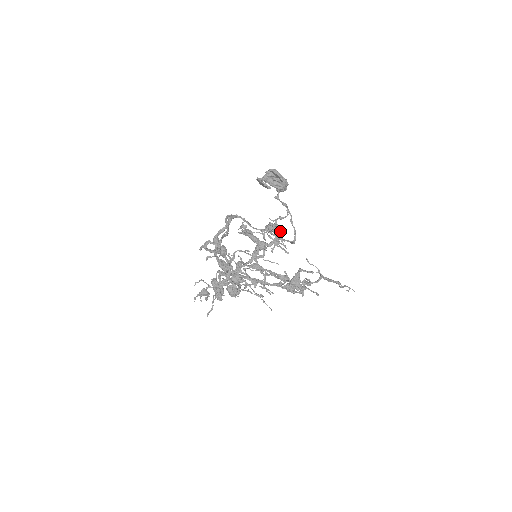
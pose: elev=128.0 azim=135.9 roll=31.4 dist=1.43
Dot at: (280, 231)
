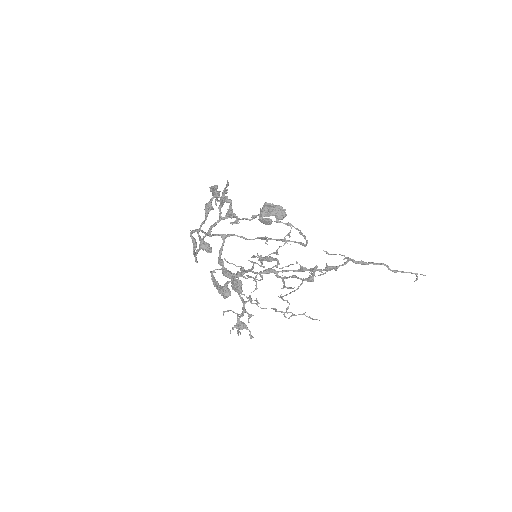
Dot at: (215, 187)
